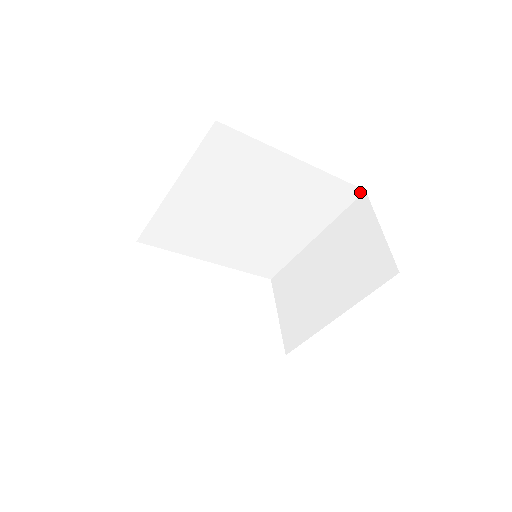
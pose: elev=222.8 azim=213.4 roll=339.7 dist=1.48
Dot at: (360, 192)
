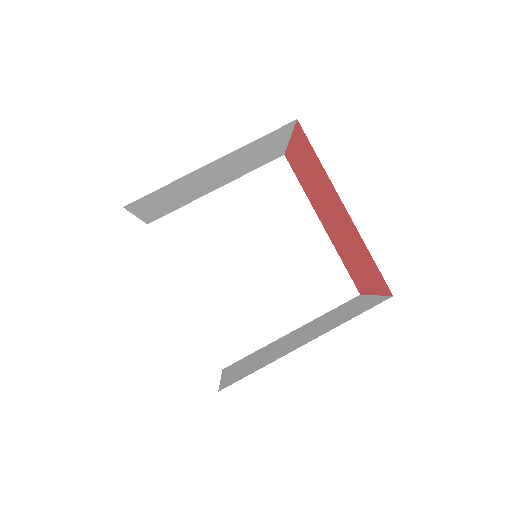
Dot at: (355, 294)
